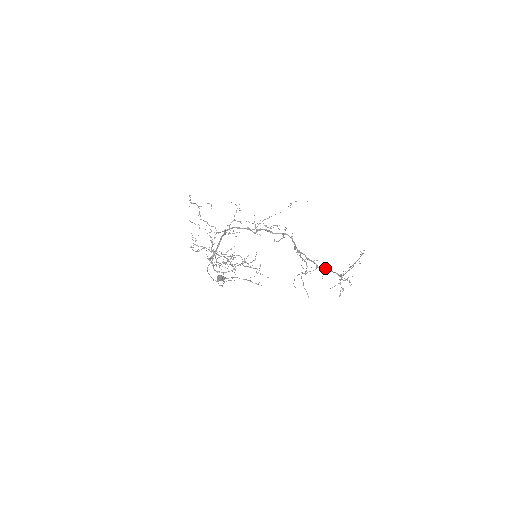
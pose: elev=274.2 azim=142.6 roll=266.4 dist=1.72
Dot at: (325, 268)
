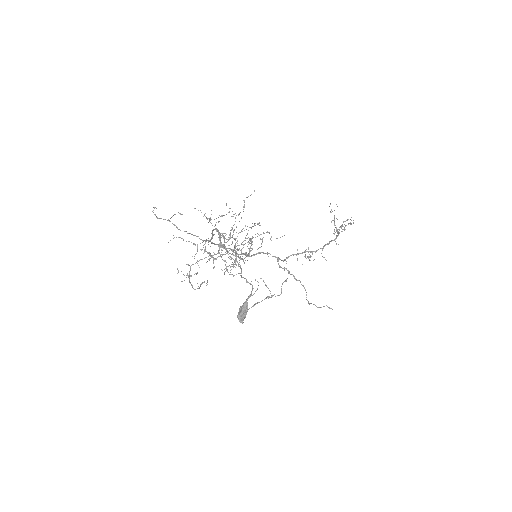
Dot at: (318, 249)
